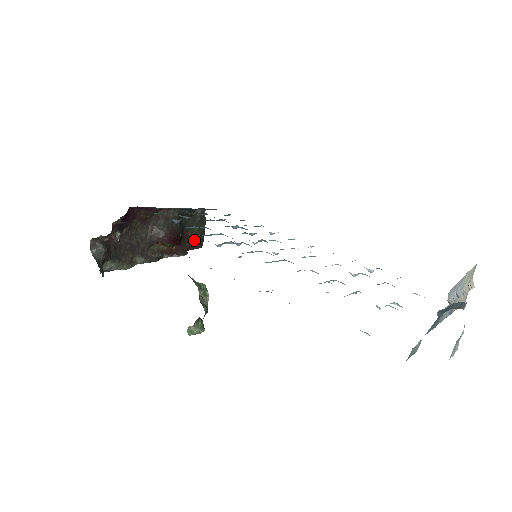
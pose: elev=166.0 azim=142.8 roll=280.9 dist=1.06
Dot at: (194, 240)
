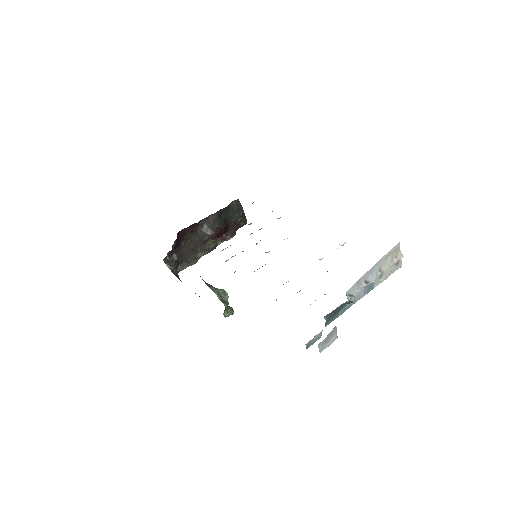
Dot at: (238, 222)
